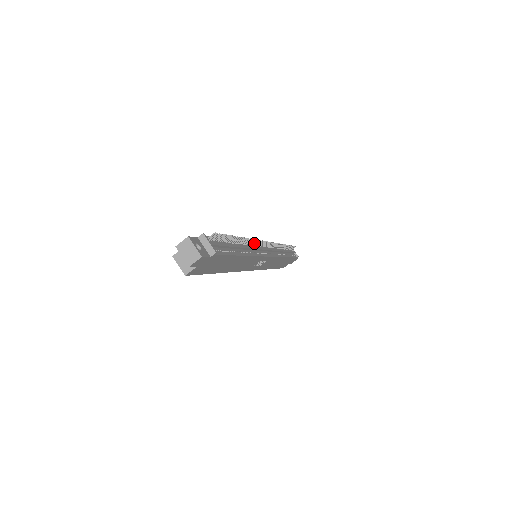
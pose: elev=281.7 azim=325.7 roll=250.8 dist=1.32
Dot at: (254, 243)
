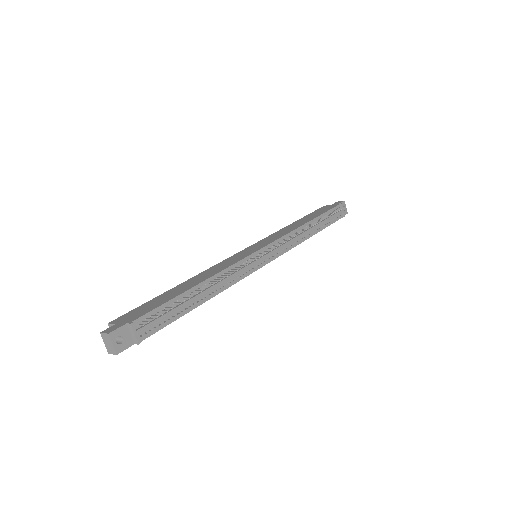
Dot at: (240, 266)
